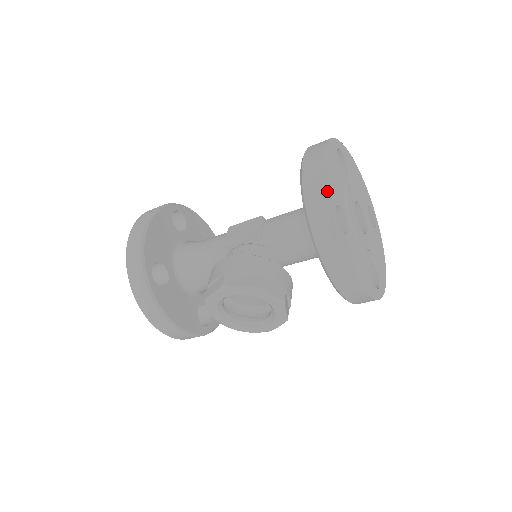
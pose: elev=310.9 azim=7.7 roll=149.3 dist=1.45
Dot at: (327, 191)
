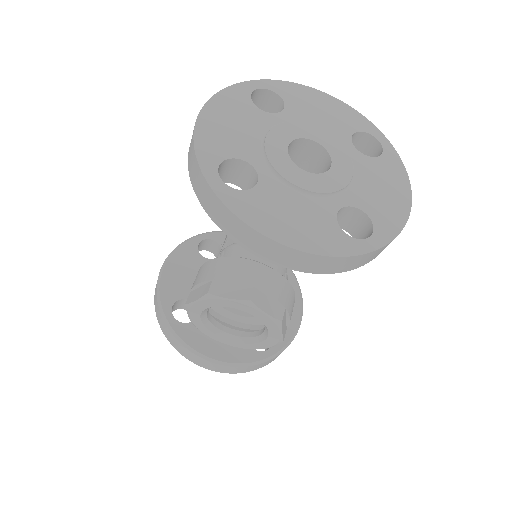
Dot at: (194, 151)
